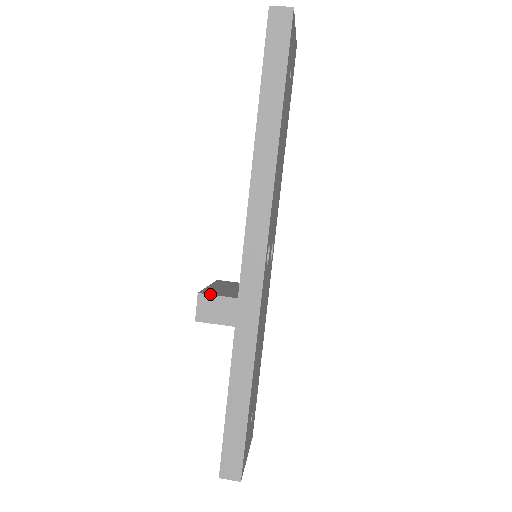
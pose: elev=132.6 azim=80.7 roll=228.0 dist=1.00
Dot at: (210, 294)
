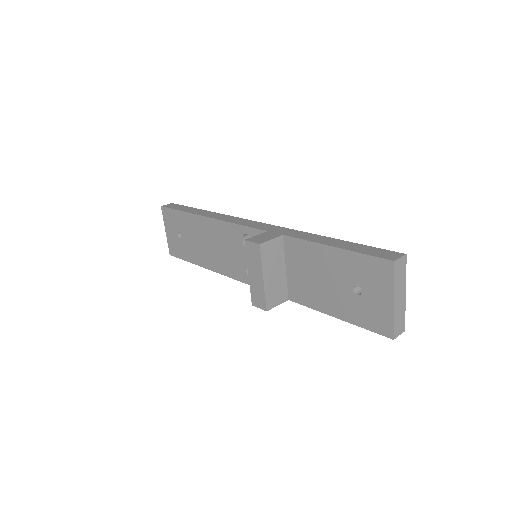
Dot at: (251, 238)
